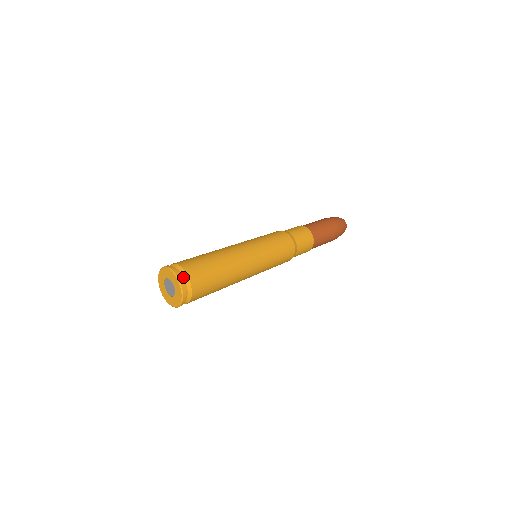
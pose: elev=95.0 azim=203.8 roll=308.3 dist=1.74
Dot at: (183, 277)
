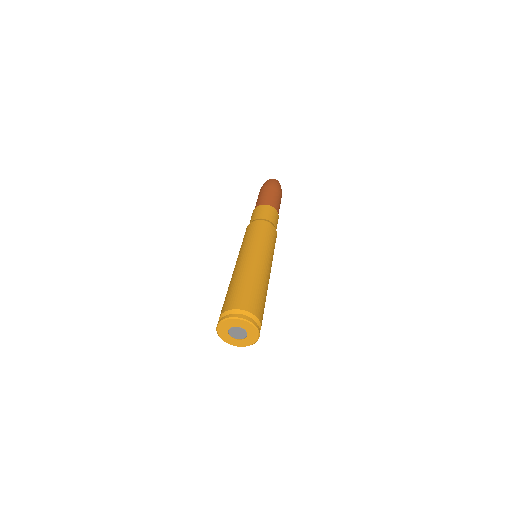
Dot at: (237, 314)
